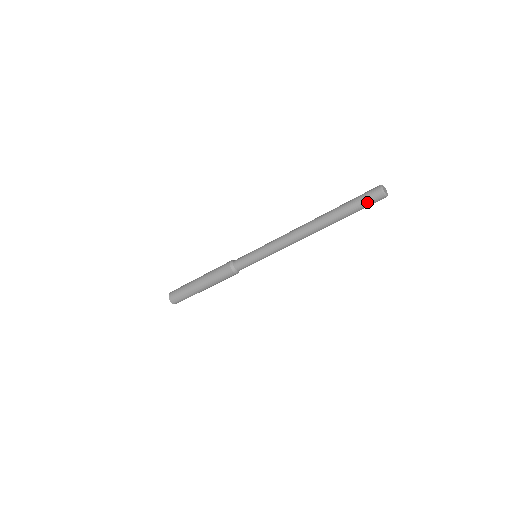
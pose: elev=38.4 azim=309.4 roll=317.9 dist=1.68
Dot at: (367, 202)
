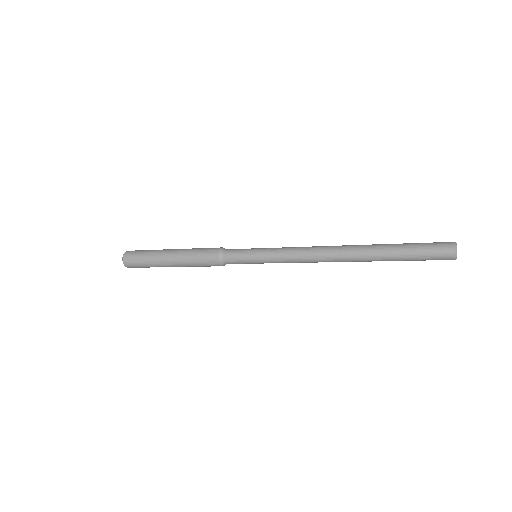
Dot at: (429, 252)
